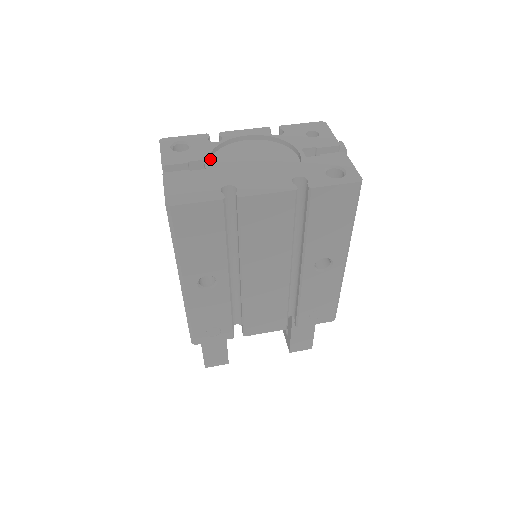
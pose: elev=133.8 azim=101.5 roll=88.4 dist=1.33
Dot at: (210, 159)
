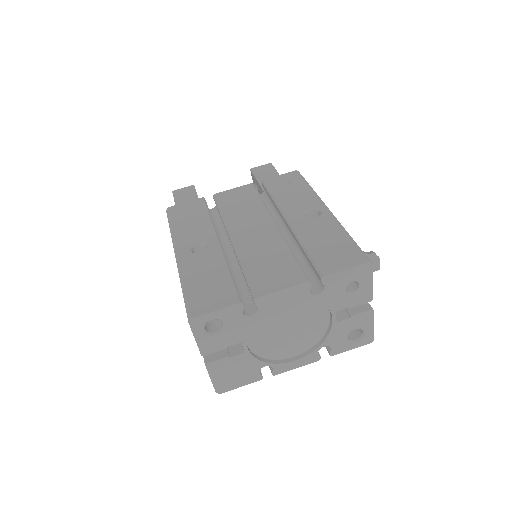
Dot at: (245, 331)
